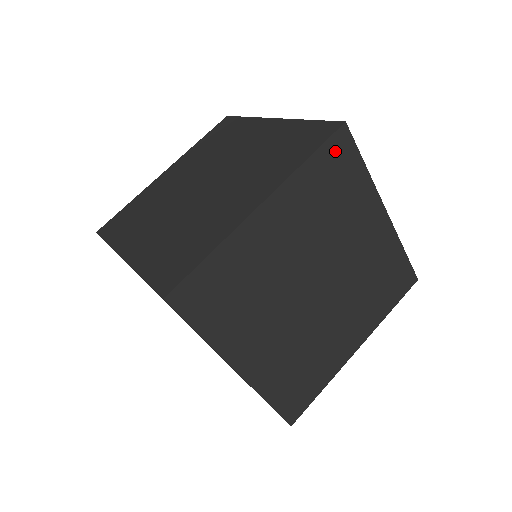
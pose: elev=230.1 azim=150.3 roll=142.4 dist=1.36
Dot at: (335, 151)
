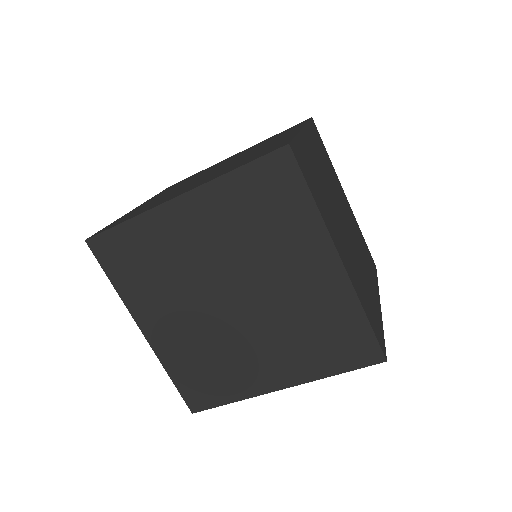
Dot at: (315, 130)
